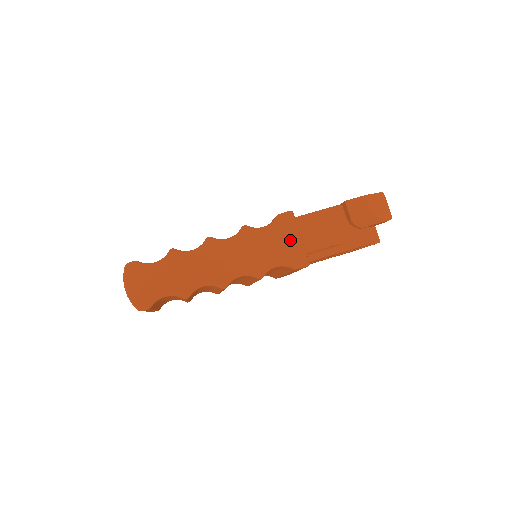
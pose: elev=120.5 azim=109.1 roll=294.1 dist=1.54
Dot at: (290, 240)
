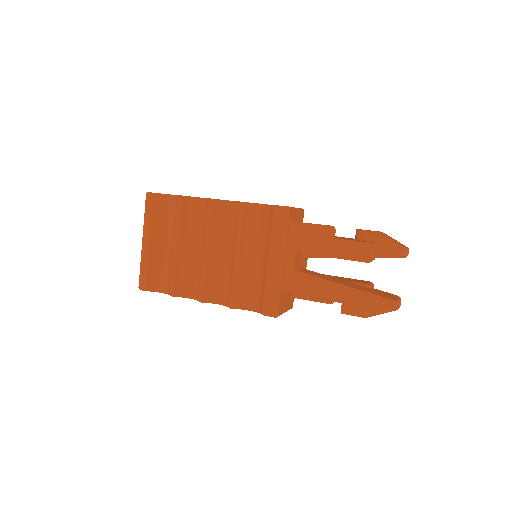
Dot at: occluded
